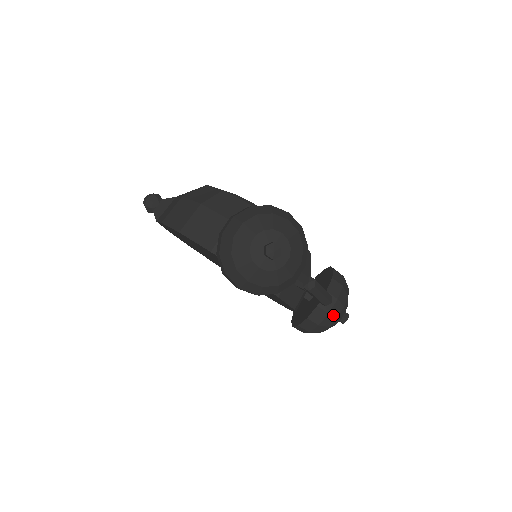
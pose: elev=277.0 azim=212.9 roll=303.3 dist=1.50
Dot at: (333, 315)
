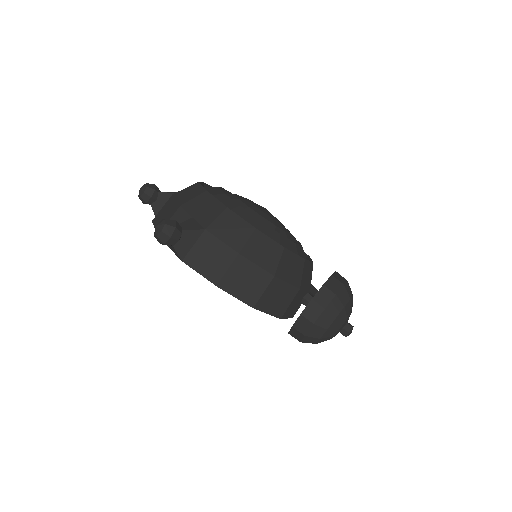
Dot at: occluded
